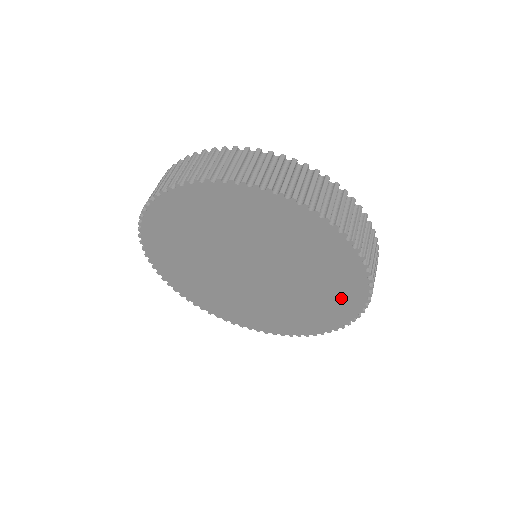
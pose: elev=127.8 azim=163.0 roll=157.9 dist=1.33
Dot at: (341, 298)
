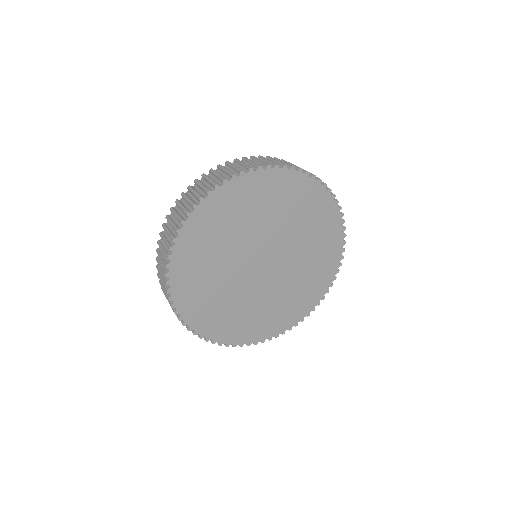
Dot at: (301, 304)
